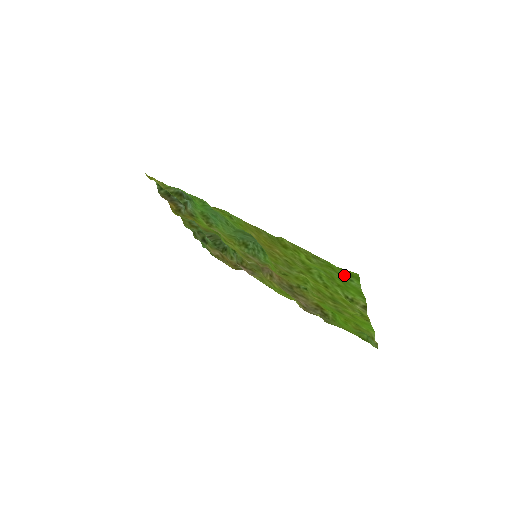
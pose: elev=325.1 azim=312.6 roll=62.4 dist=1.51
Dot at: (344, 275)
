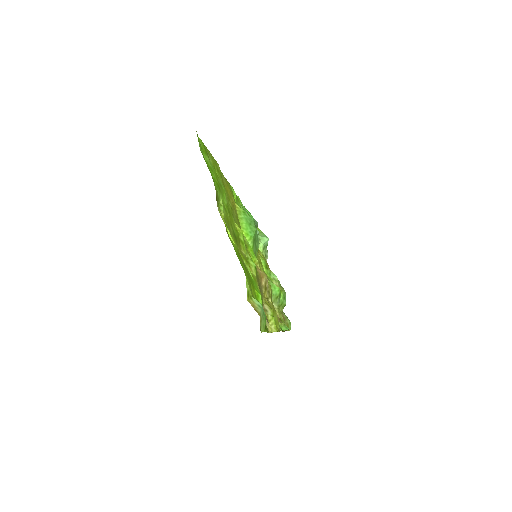
Dot at: (201, 145)
